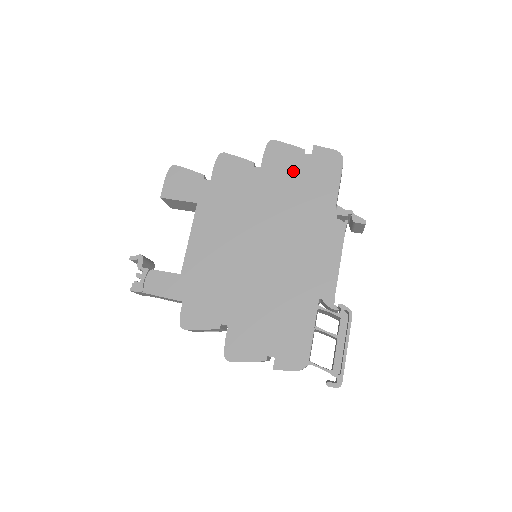
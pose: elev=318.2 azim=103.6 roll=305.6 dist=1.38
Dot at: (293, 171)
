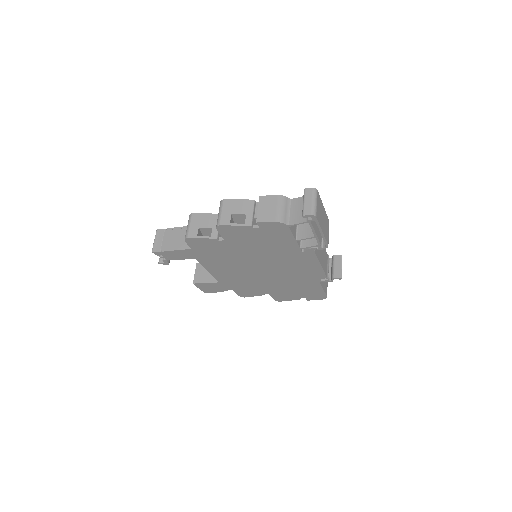
Dot at: occluded
